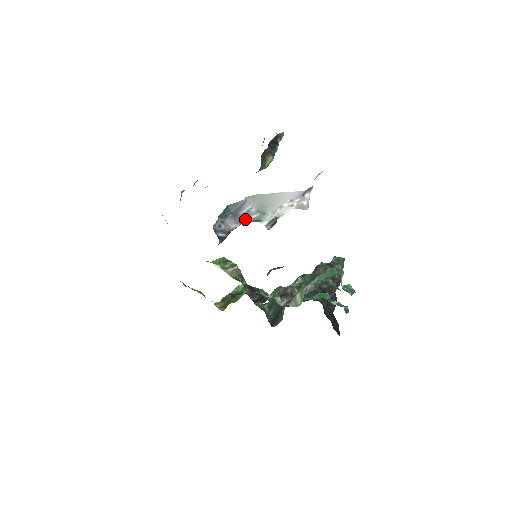
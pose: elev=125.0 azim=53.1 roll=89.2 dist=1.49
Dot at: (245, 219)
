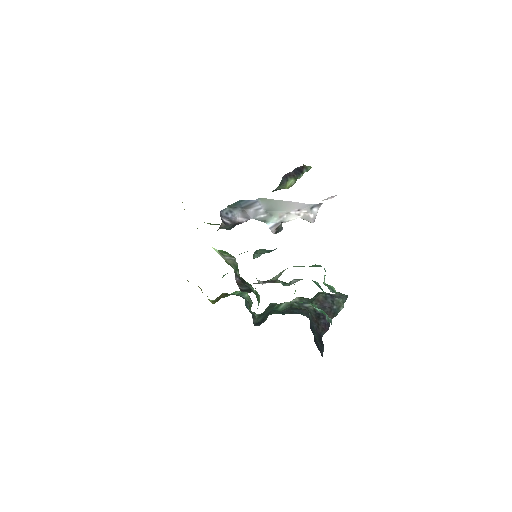
Dot at: (253, 217)
